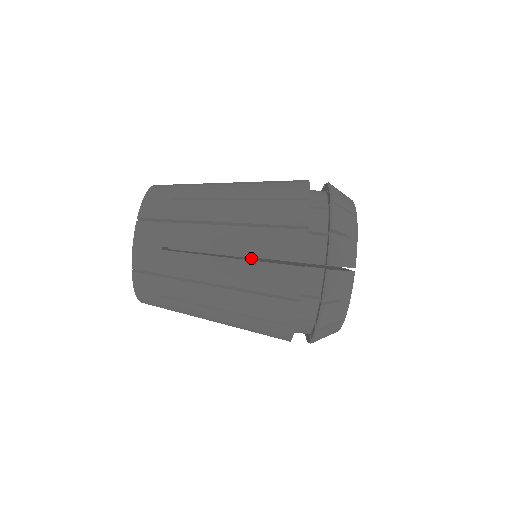
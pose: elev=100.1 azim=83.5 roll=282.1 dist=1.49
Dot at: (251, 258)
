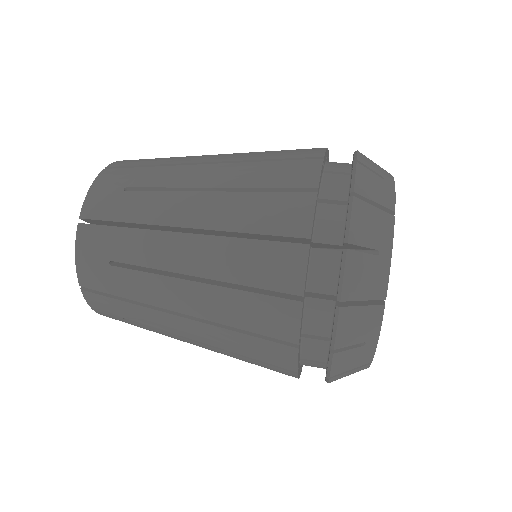
Dot at: occluded
